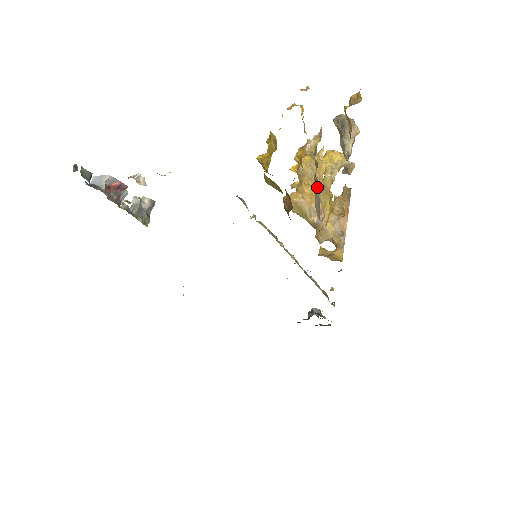
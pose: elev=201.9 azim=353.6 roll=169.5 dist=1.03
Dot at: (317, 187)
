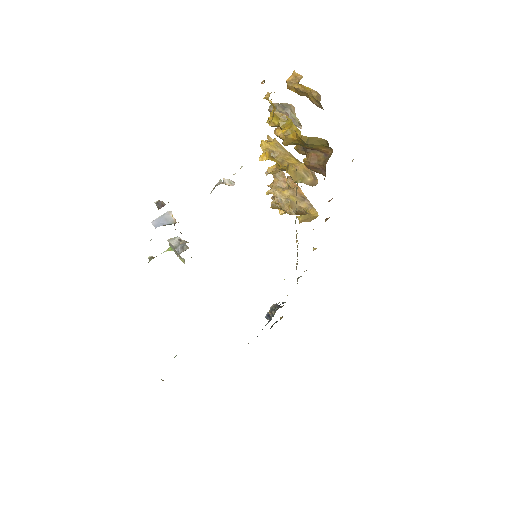
Dot at: occluded
